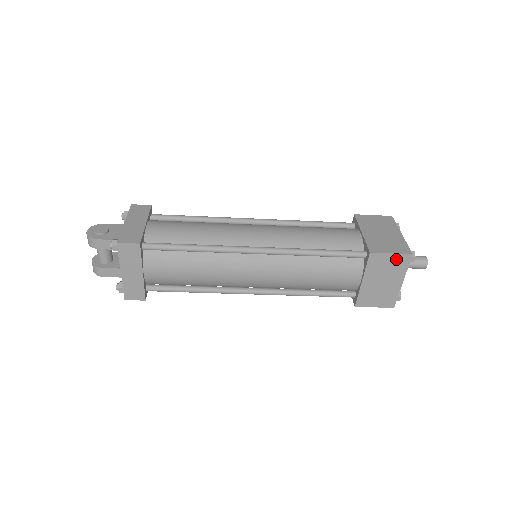
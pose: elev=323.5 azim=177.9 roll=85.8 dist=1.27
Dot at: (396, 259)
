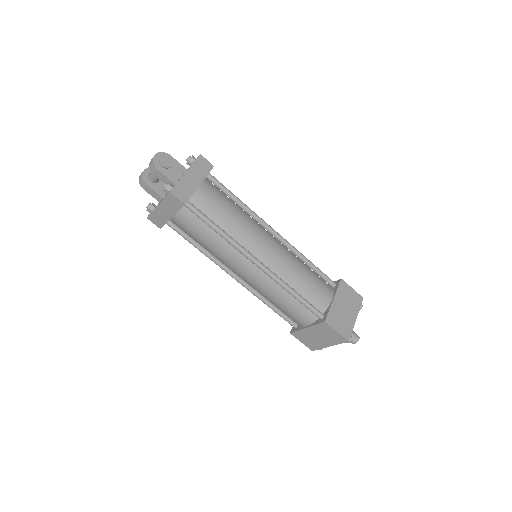
Dot at: (337, 335)
